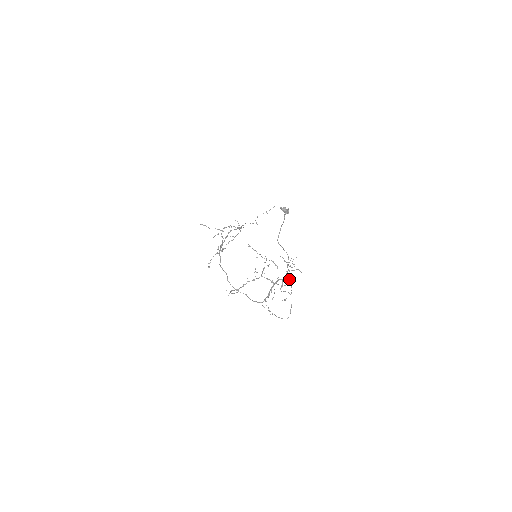
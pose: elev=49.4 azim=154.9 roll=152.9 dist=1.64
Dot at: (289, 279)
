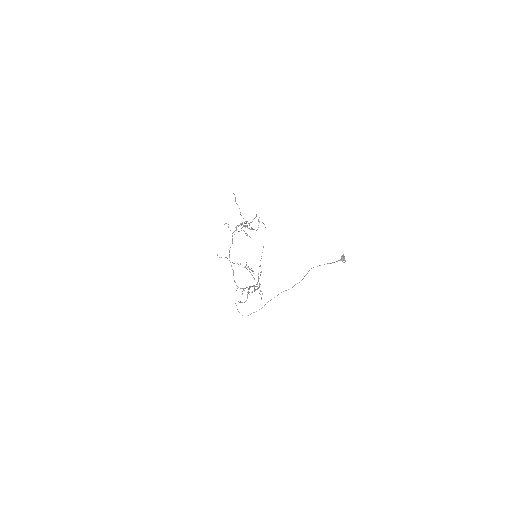
Dot at: occluded
